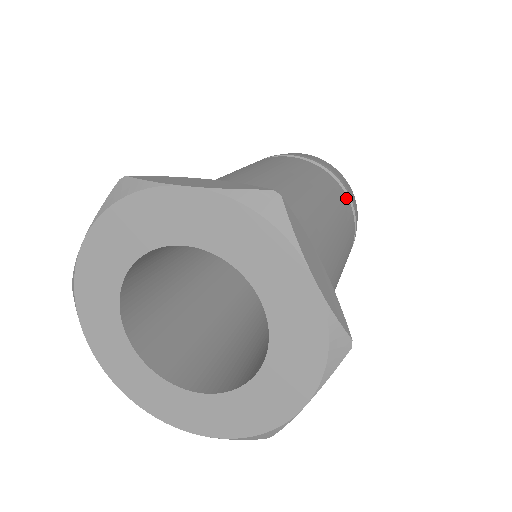
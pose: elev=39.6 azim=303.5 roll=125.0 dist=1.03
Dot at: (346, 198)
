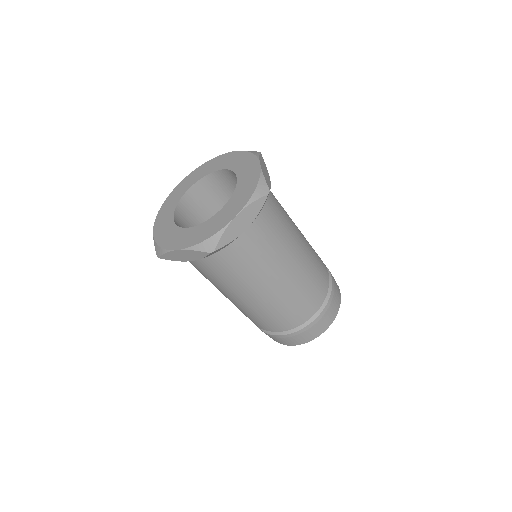
Dot at: (325, 267)
